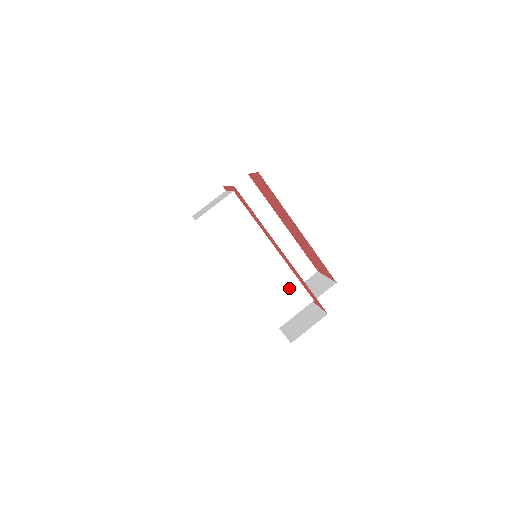
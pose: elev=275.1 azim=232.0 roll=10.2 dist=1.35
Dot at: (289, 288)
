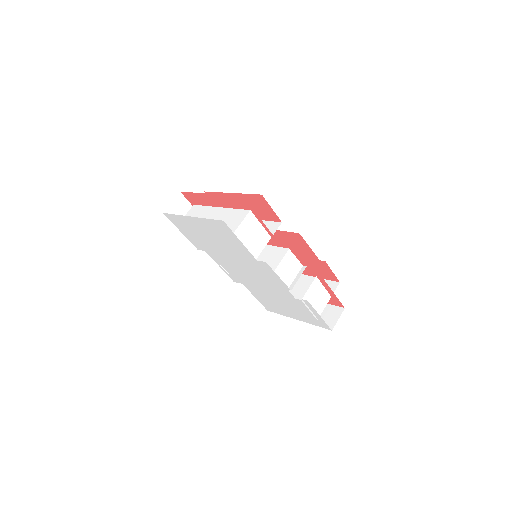
Dot at: (233, 216)
